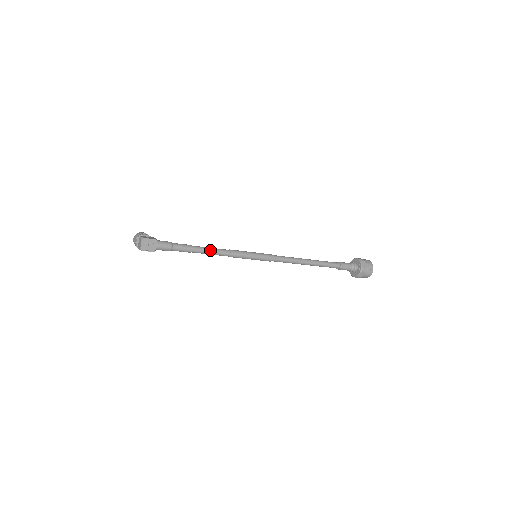
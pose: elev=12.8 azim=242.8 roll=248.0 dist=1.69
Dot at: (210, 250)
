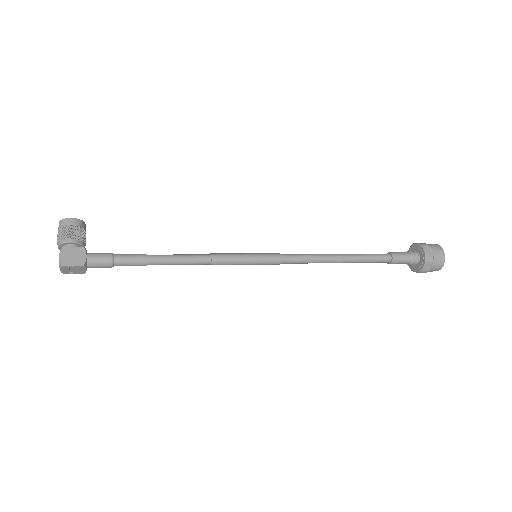
Dot at: (177, 263)
